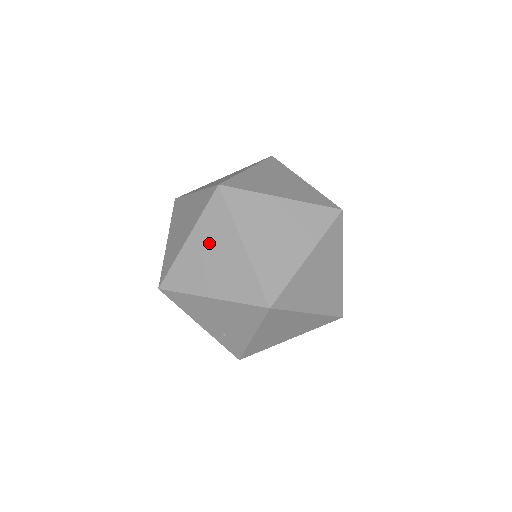
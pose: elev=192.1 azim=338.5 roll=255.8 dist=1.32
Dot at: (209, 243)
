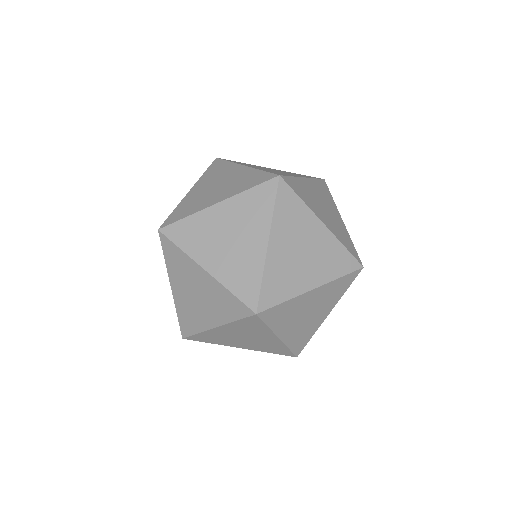
Dot at: (241, 333)
